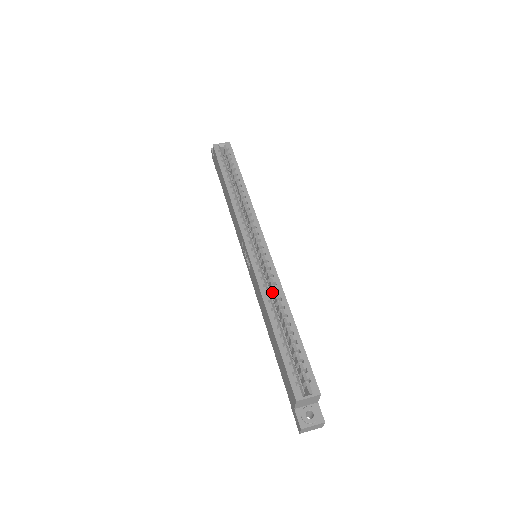
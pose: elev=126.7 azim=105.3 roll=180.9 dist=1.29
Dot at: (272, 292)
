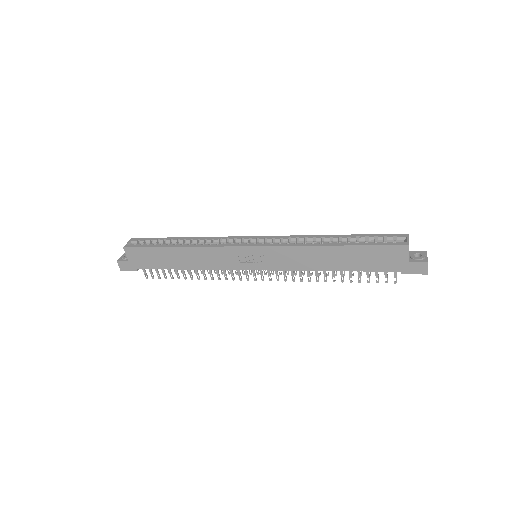
Dot at: occluded
